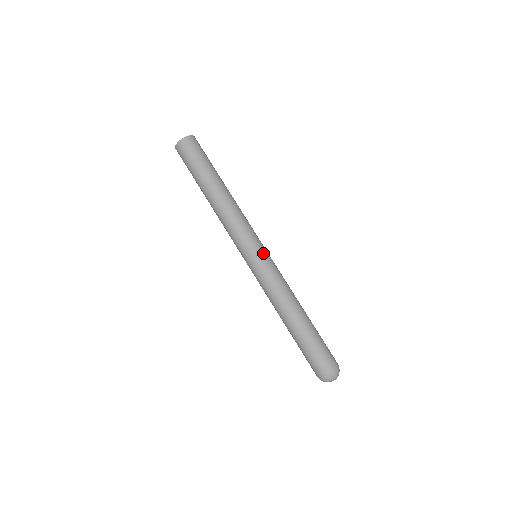
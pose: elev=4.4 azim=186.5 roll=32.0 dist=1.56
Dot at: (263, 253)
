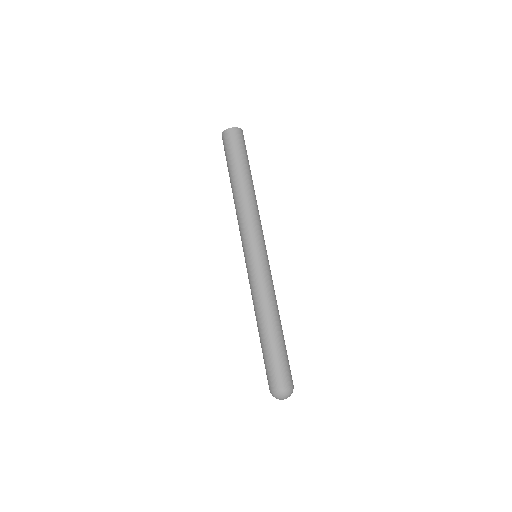
Dot at: occluded
